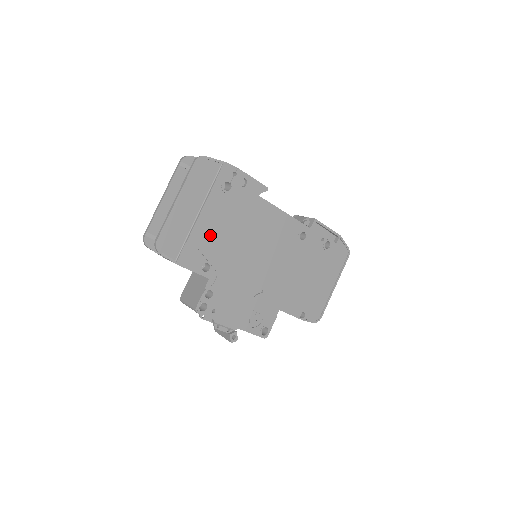
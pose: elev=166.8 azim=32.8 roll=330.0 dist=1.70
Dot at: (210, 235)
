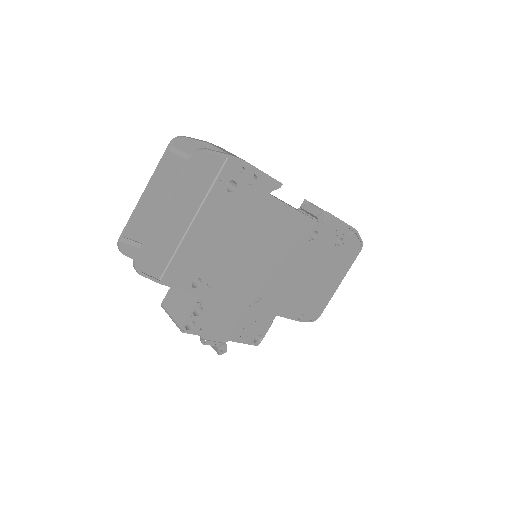
Dot at: (205, 247)
